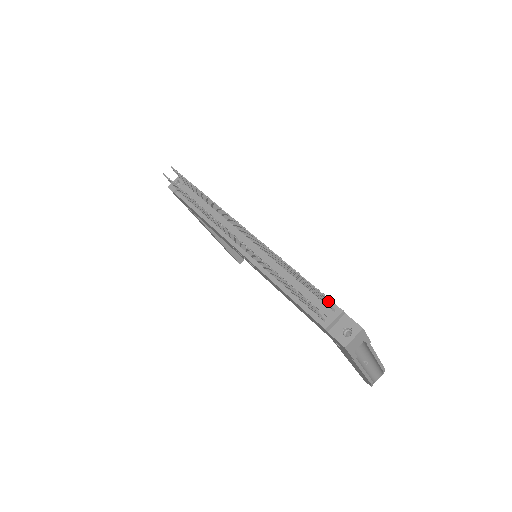
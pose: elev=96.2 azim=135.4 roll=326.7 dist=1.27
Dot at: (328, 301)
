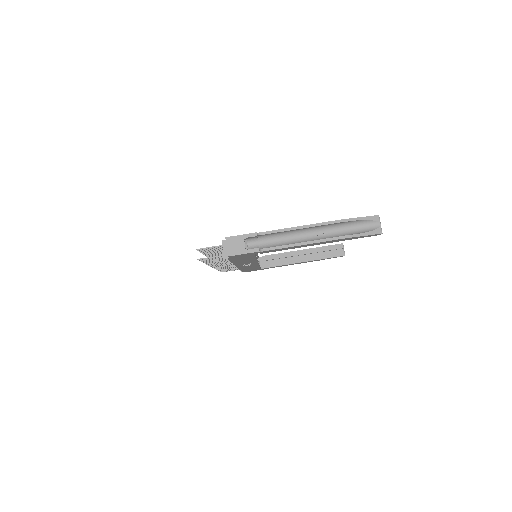
Dot at: (208, 248)
